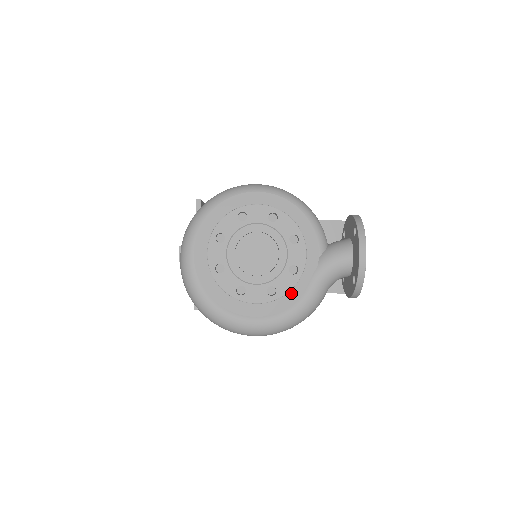
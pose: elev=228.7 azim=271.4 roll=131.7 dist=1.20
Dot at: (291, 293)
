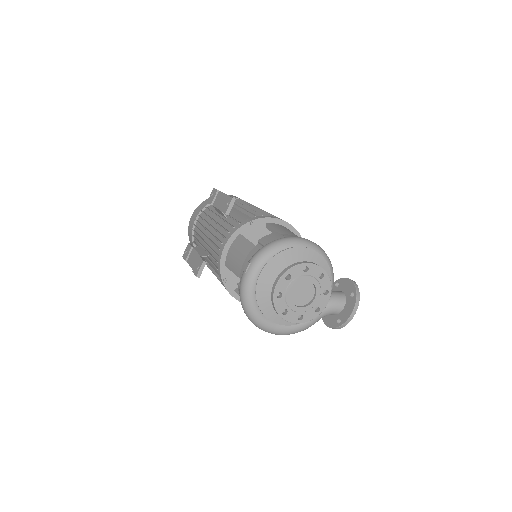
Dot at: occluded
